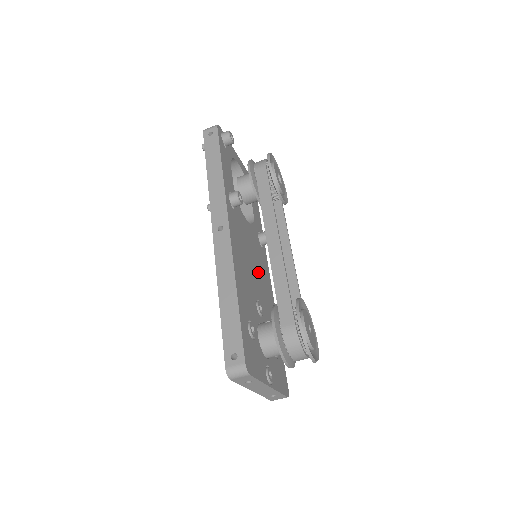
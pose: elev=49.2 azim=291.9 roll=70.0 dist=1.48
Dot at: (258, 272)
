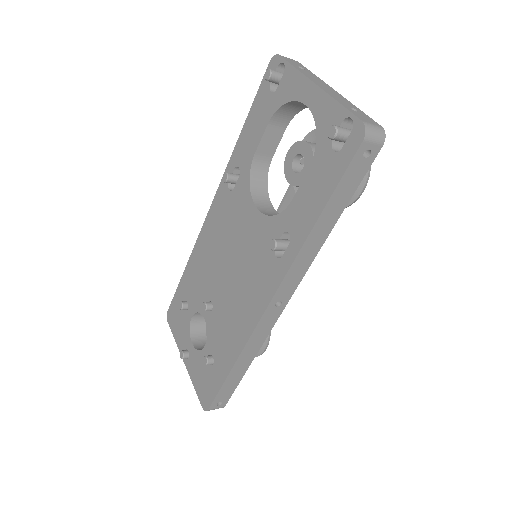
Dot at: occluded
